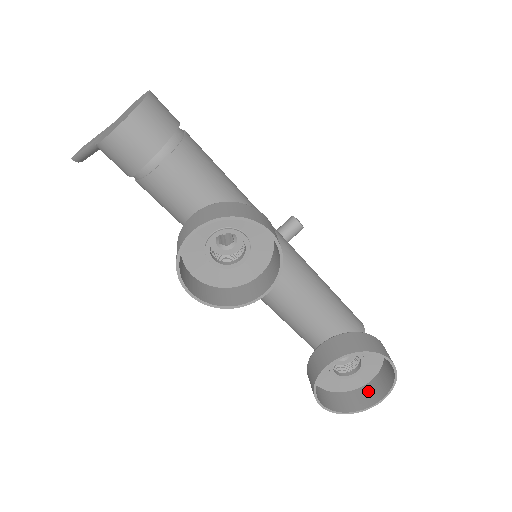
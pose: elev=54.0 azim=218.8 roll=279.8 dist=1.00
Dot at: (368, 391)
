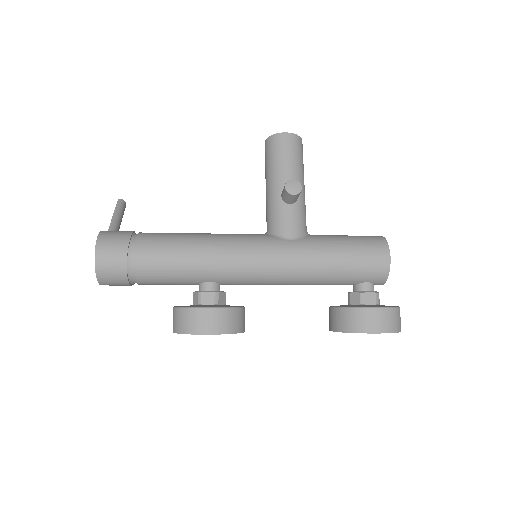
Dot at: occluded
